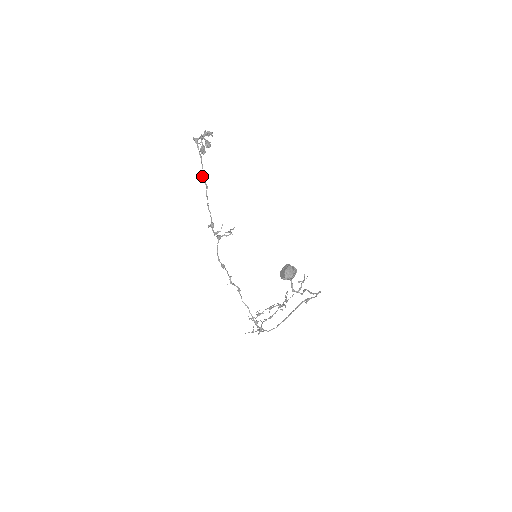
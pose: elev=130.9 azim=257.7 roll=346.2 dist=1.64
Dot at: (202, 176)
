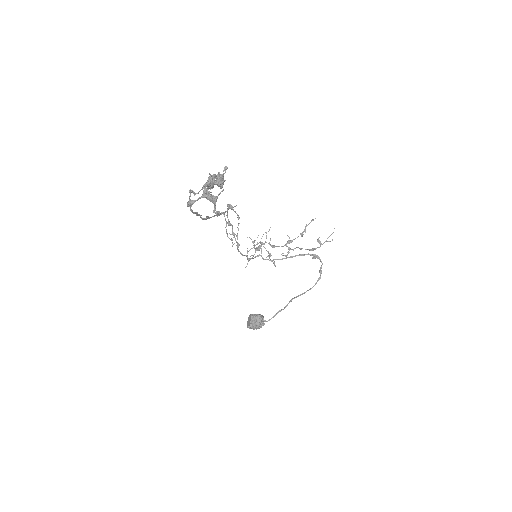
Dot at: occluded
